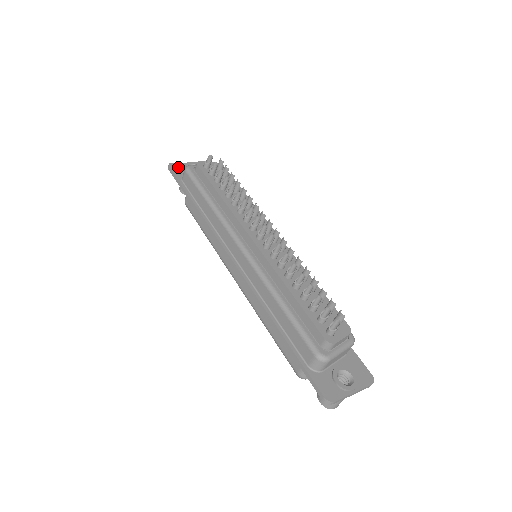
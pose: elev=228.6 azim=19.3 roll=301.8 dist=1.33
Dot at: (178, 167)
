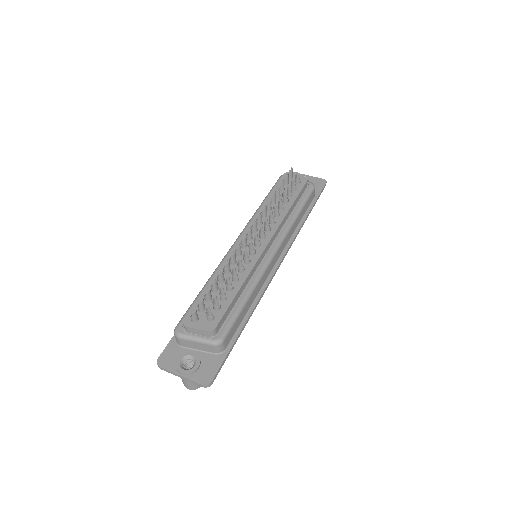
Dot at: occluded
